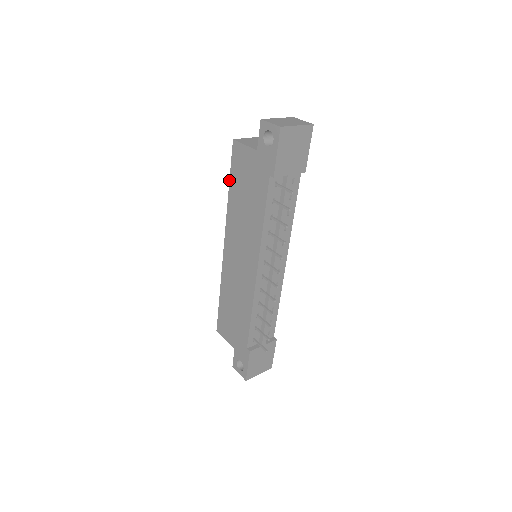
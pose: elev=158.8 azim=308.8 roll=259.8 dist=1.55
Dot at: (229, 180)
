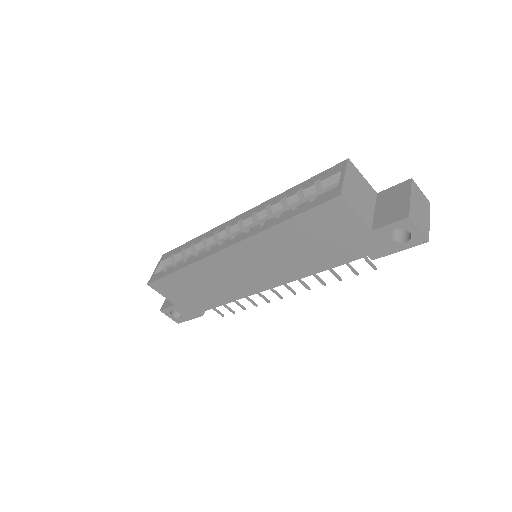
Dot at: (292, 217)
